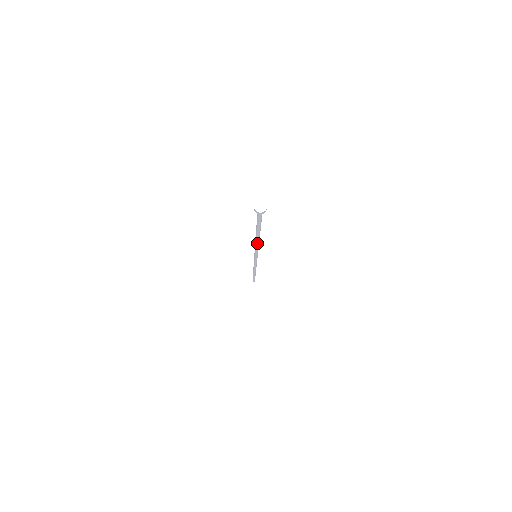
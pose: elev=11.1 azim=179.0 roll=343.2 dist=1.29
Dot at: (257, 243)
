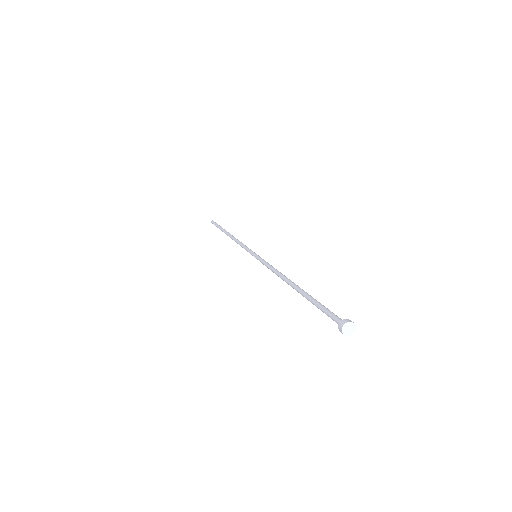
Dot at: (281, 278)
